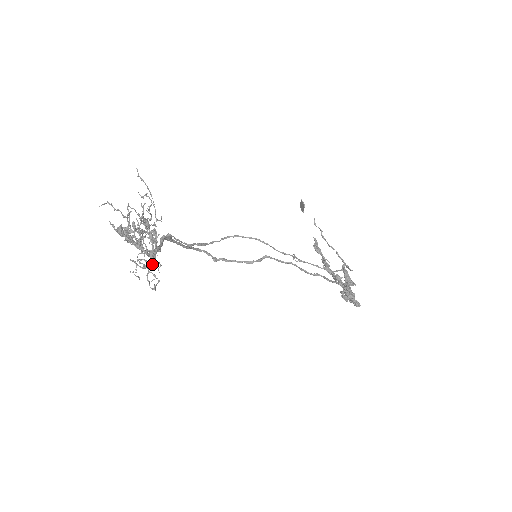
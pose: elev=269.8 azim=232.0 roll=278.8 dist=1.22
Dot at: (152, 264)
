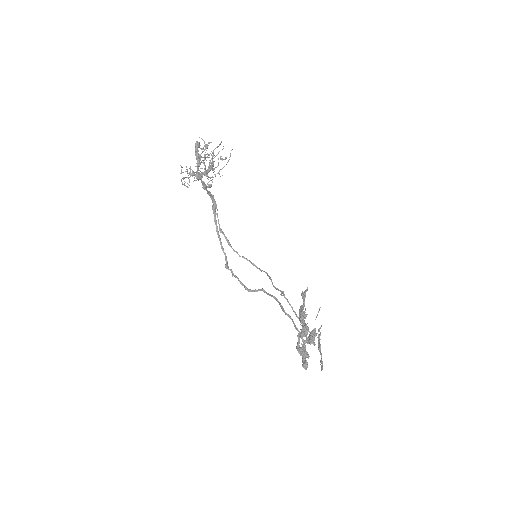
Dot at: occluded
